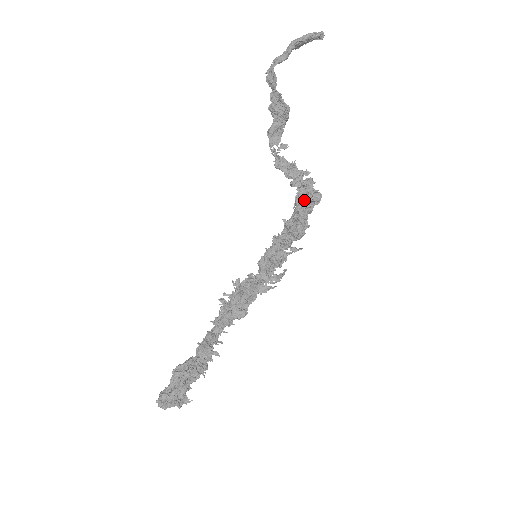
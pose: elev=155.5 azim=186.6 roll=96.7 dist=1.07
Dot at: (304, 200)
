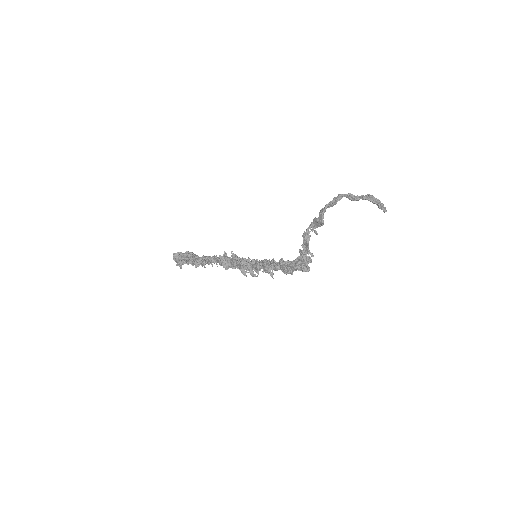
Dot at: (299, 263)
